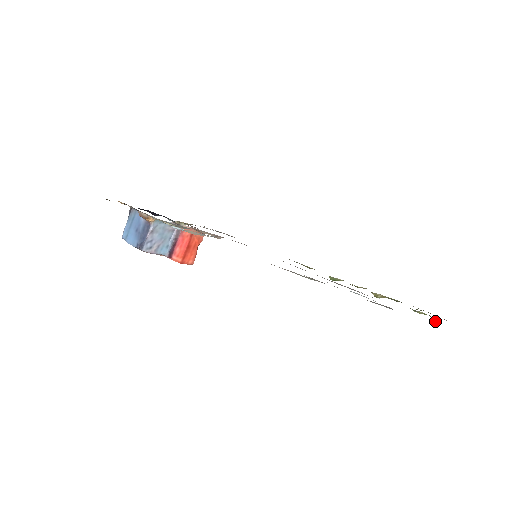
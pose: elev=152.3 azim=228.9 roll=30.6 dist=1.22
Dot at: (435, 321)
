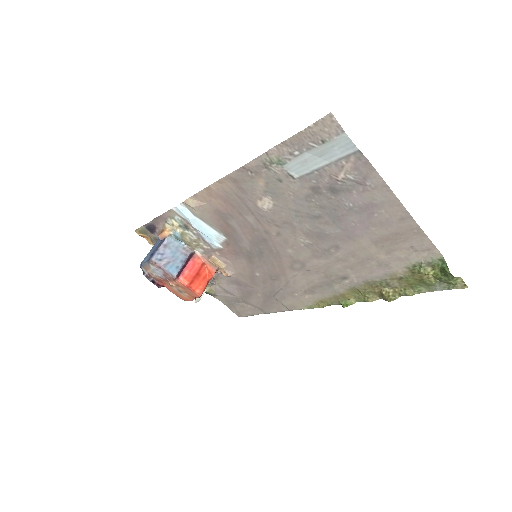
Dot at: (445, 269)
